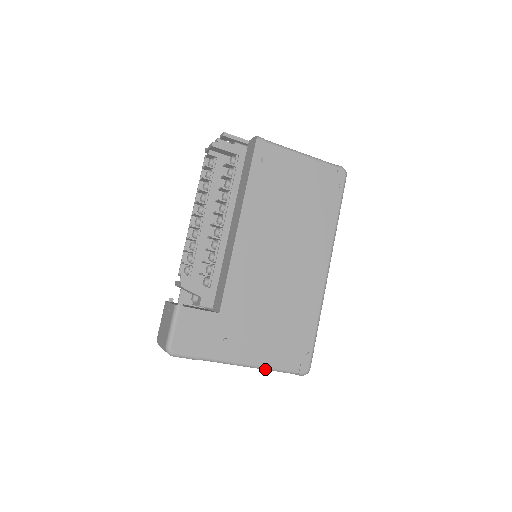
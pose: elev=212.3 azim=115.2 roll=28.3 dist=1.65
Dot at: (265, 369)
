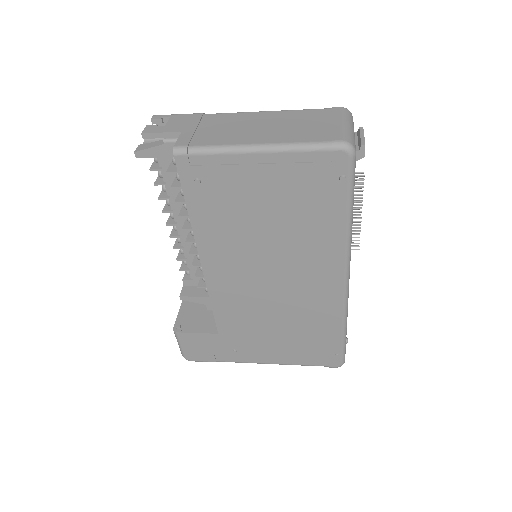
Dot at: (289, 364)
